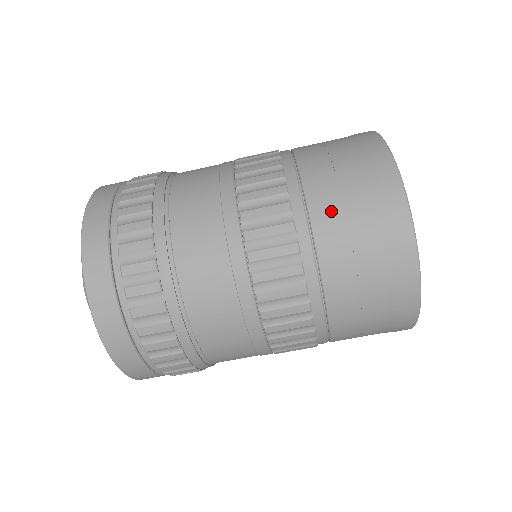
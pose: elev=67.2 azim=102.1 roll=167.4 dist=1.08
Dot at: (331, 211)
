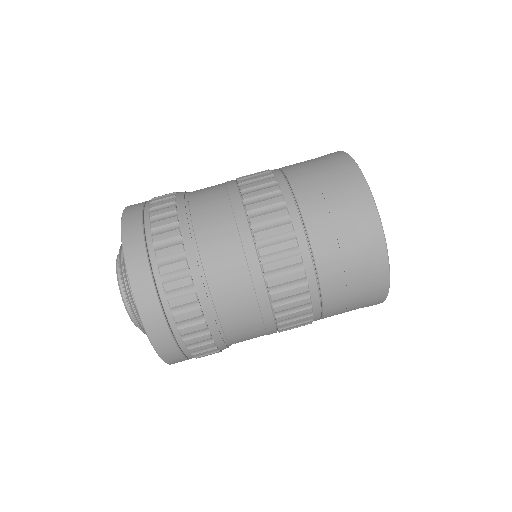
Dot at: (294, 164)
